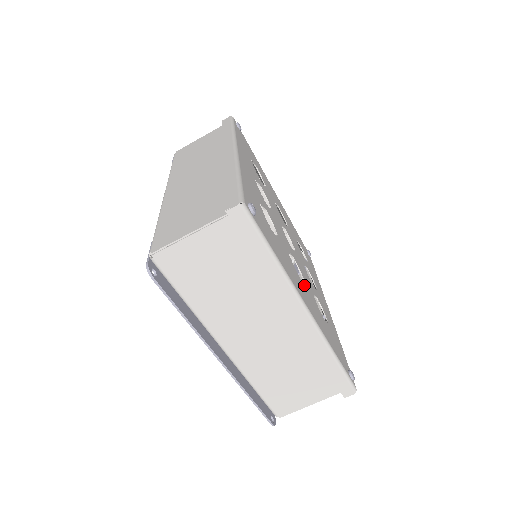
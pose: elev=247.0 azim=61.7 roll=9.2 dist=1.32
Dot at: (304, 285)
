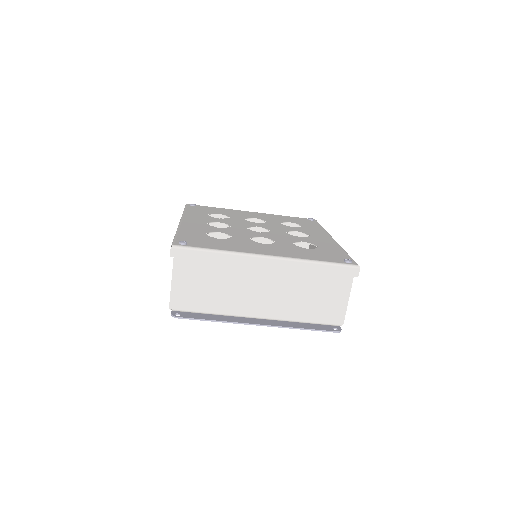
Dot at: (272, 245)
